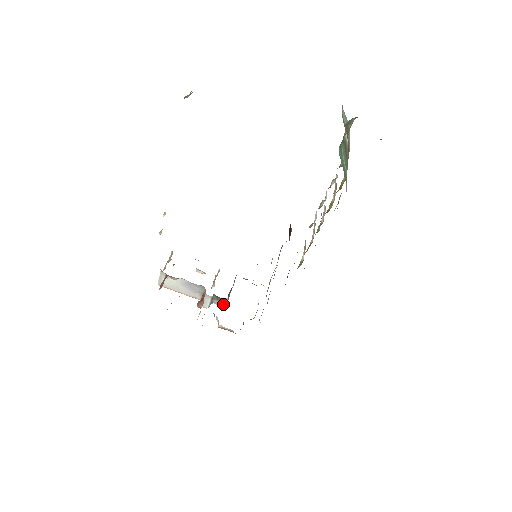
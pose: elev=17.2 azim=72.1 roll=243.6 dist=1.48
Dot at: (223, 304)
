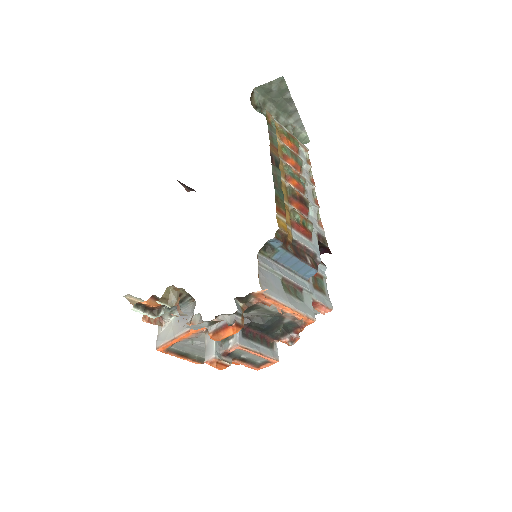
Dot at: (235, 341)
